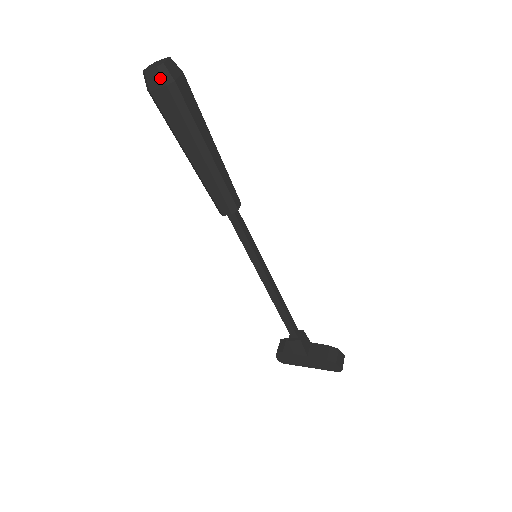
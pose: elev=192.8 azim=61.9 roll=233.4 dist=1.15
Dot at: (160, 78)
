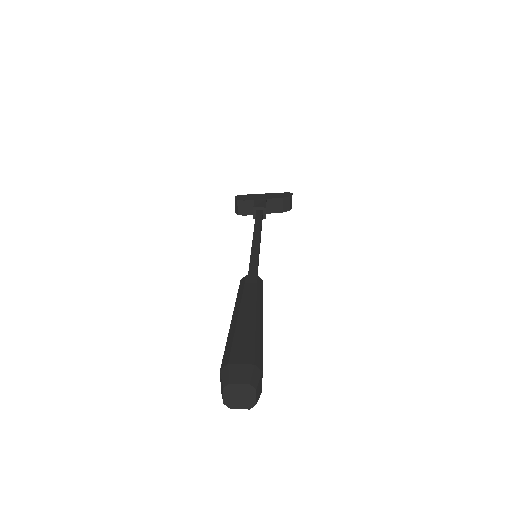
Dot at: occluded
